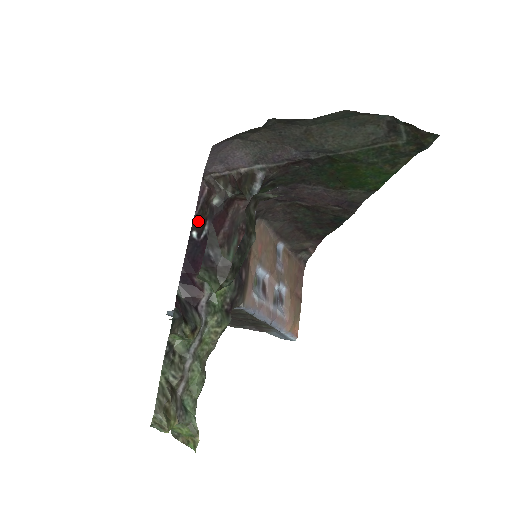
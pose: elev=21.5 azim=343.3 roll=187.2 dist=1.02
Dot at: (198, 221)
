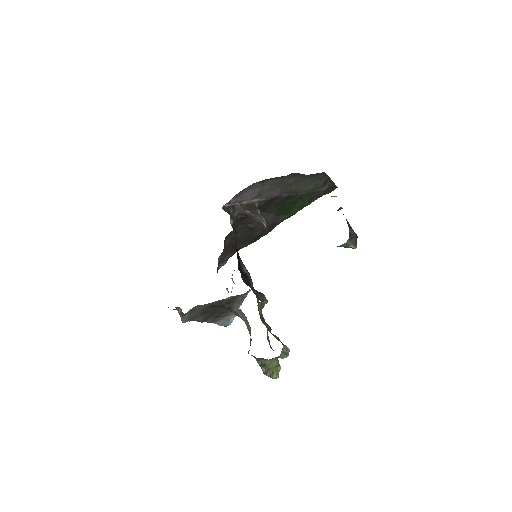
Dot at: occluded
